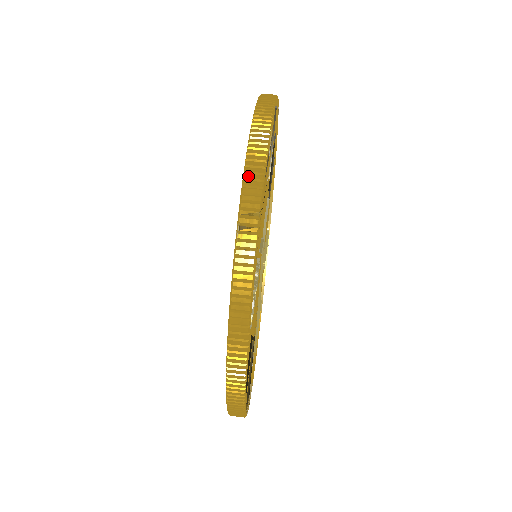
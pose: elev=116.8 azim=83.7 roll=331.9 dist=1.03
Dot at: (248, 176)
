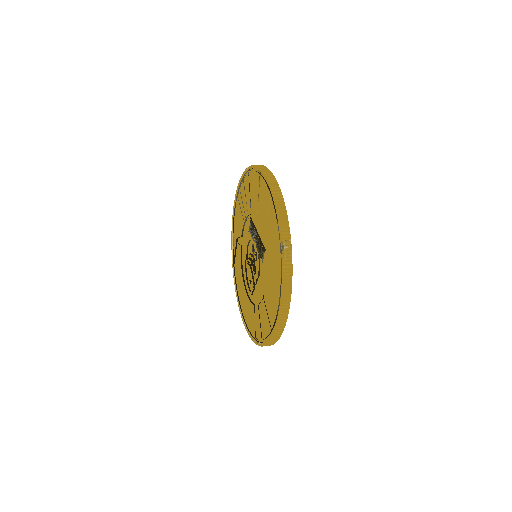
Dot at: (281, 222)
